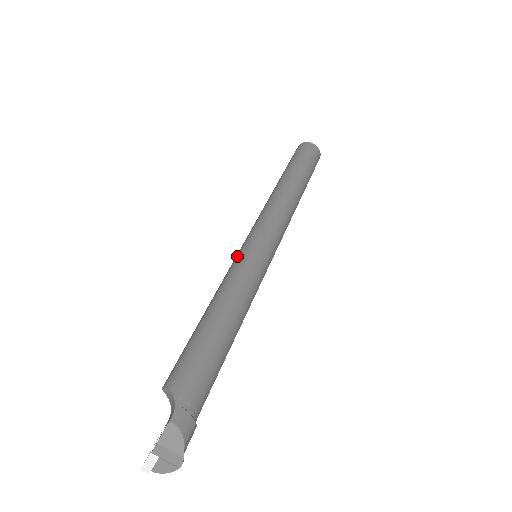
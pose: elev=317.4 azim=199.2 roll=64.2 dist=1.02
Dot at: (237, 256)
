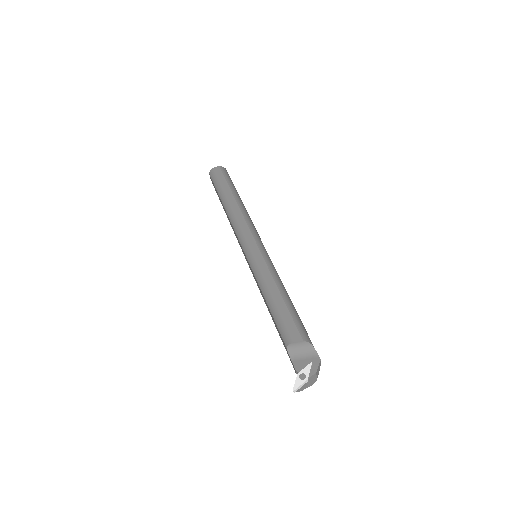
Dot at: (264, 256)
